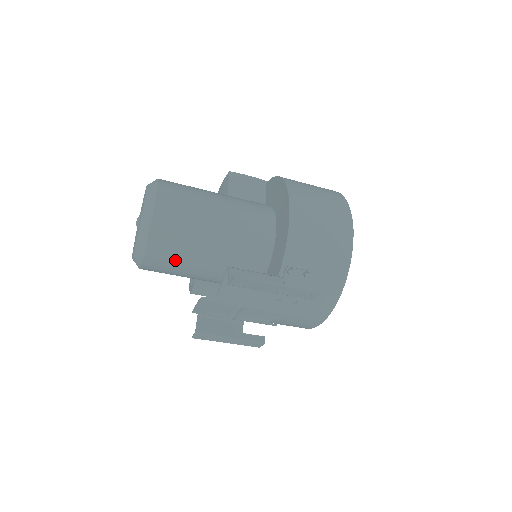
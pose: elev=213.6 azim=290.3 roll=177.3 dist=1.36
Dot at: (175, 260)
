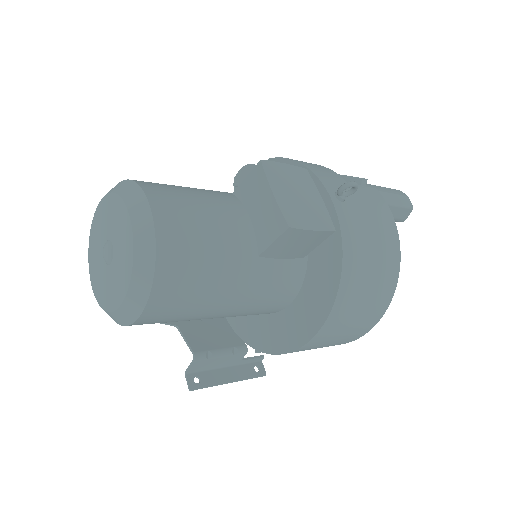
Dot at: occluded
